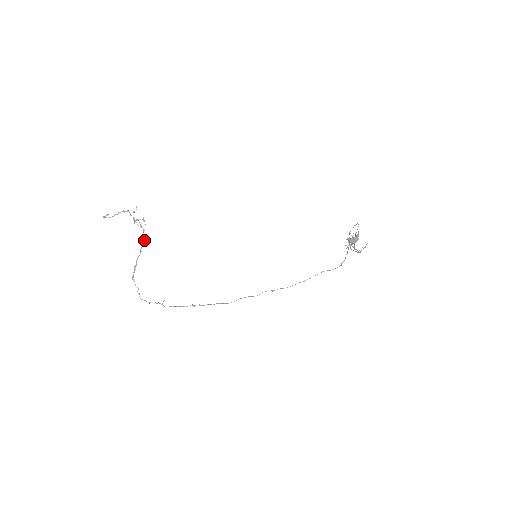
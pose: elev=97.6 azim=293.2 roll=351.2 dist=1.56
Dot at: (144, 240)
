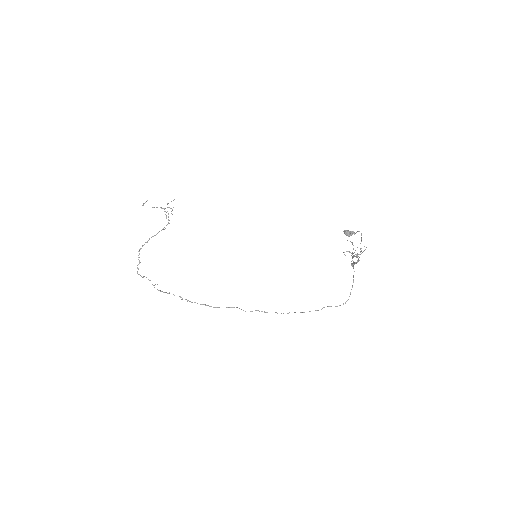
Dot at: (165, 228)
